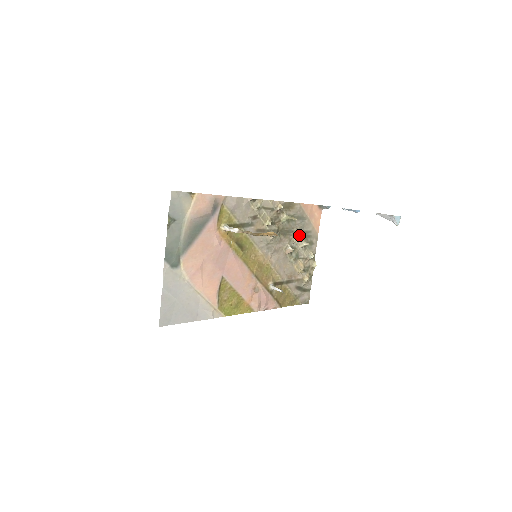
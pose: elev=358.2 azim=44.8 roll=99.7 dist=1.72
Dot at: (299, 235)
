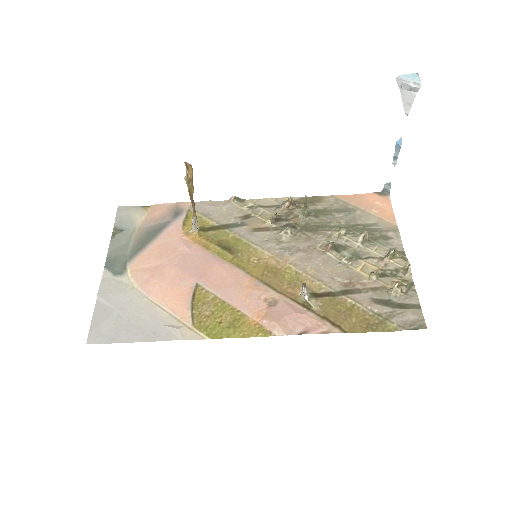
Dot at: (347, 229)
